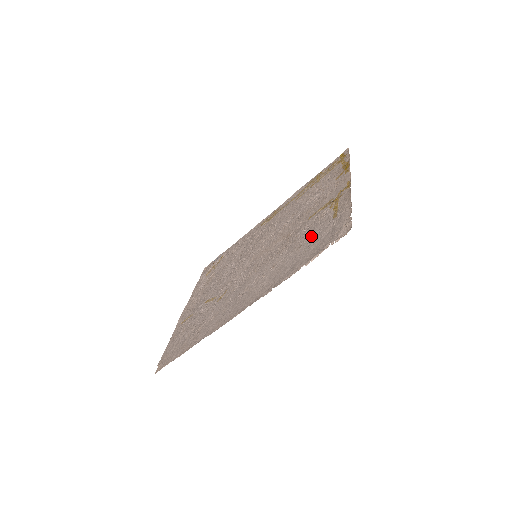
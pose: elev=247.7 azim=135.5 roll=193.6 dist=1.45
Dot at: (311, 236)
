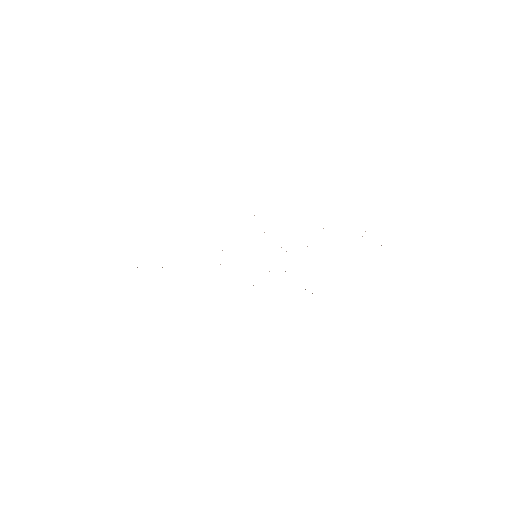
Dot at: occluded
